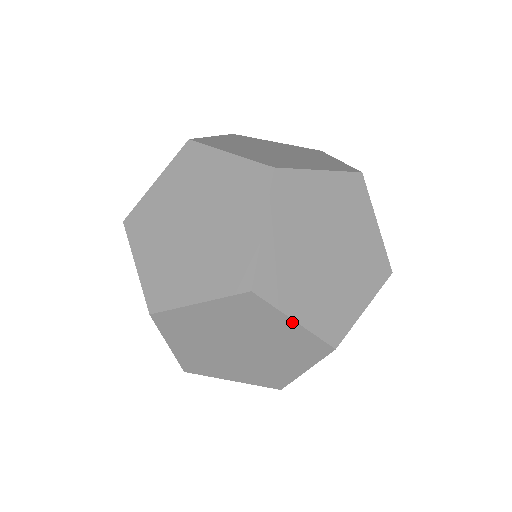
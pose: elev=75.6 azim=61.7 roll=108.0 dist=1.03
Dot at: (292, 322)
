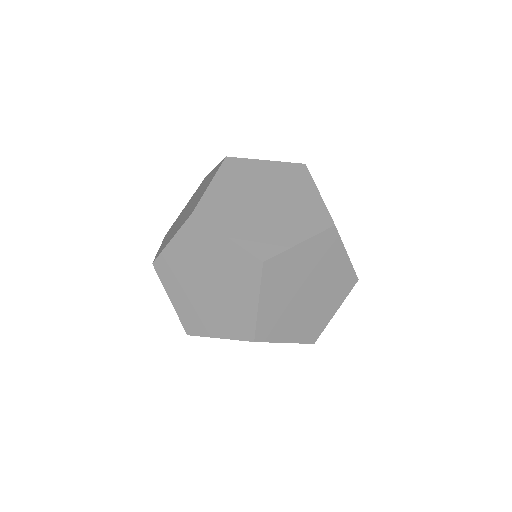
Dot at: (264, 162)
